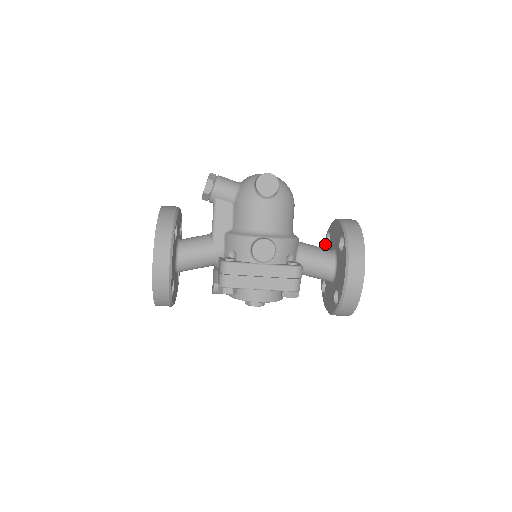
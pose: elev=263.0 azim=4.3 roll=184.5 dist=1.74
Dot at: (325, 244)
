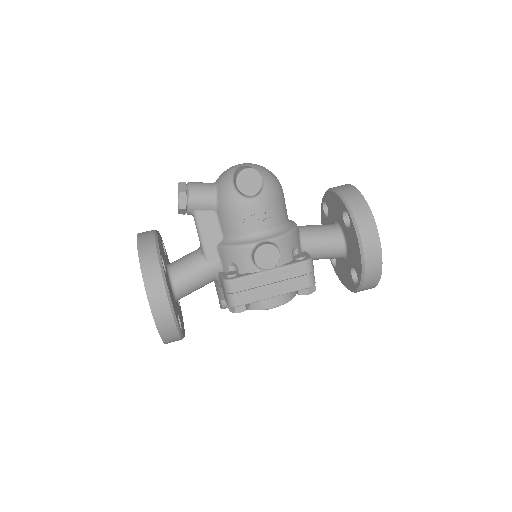
Dot at: (322, 214)
